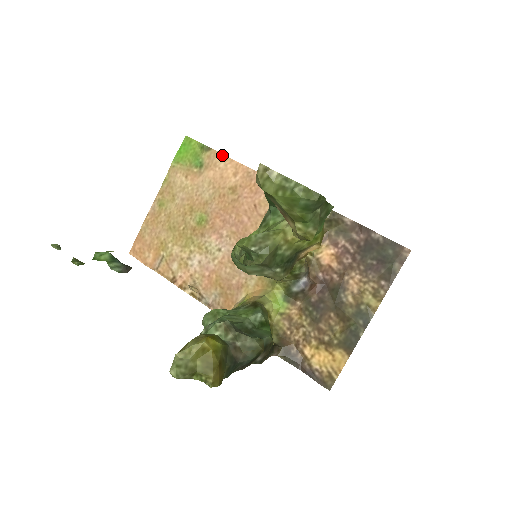
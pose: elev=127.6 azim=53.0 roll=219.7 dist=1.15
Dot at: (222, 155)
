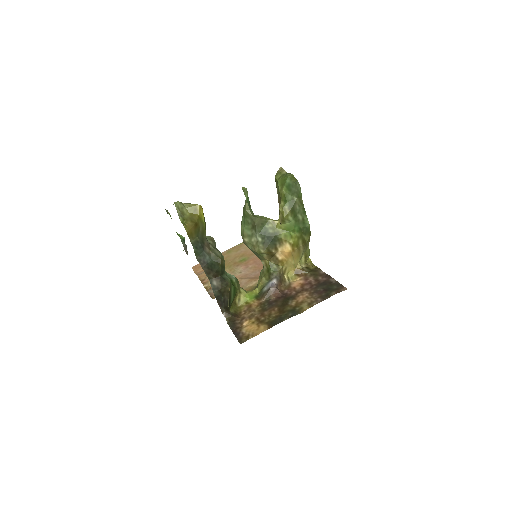
Dot at: occluded
